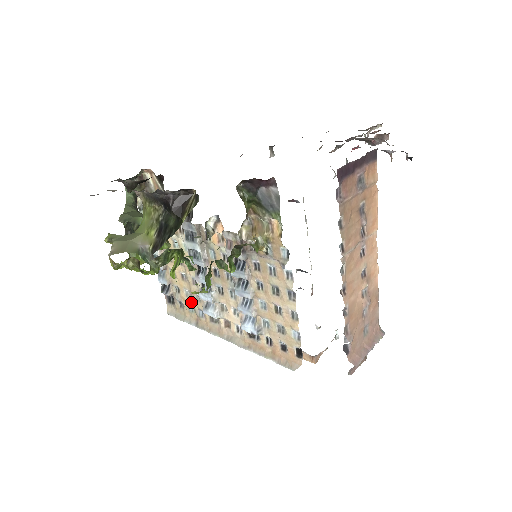
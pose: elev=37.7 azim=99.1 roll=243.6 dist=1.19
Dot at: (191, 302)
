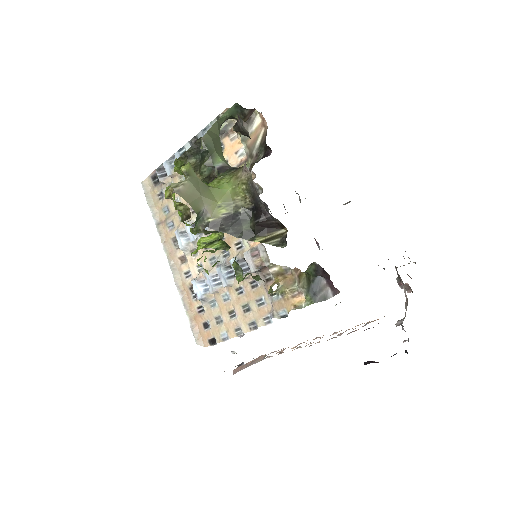
Dot at: (172, 210)
